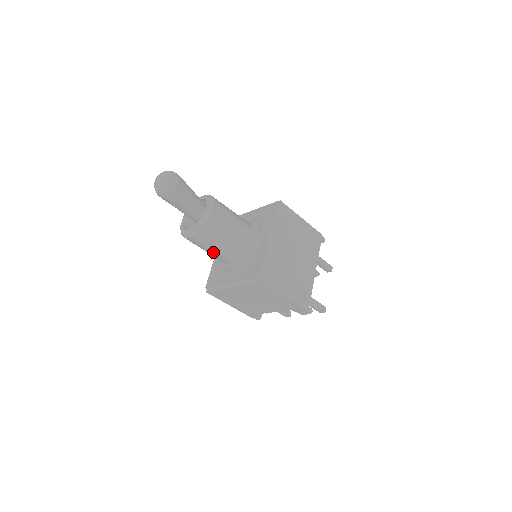
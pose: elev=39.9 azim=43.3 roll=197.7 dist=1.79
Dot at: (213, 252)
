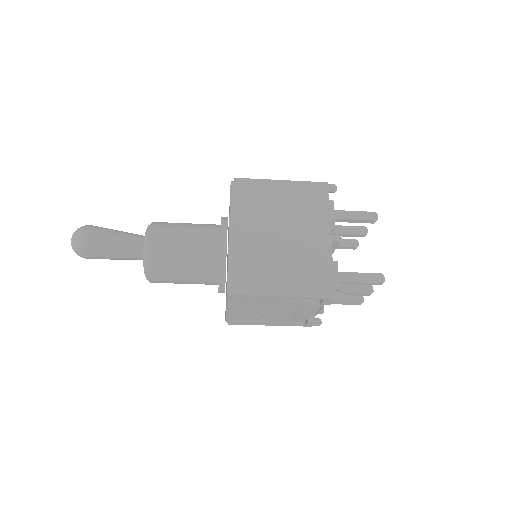
Dot at: (188, 282)
